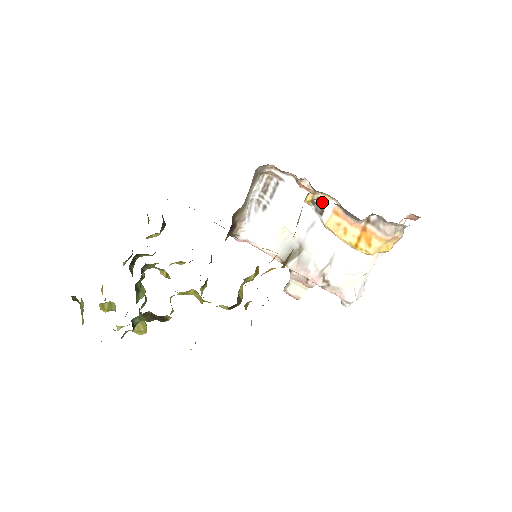
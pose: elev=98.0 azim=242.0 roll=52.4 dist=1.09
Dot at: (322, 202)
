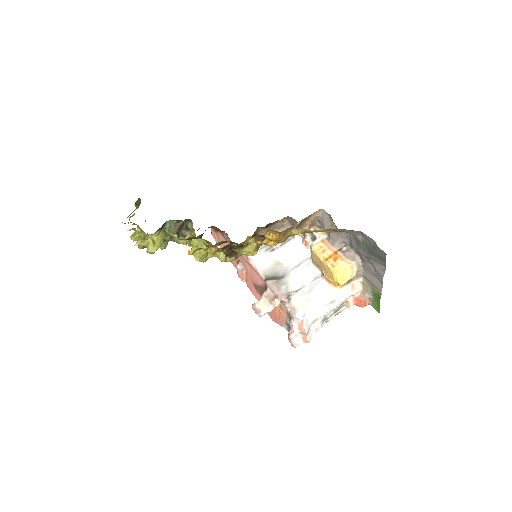
Dot at: (317, 235)
